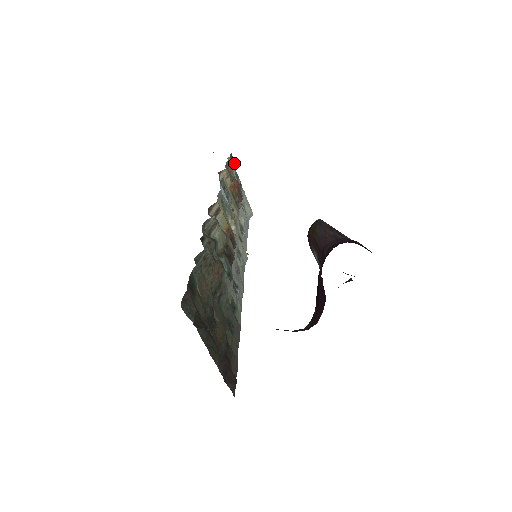
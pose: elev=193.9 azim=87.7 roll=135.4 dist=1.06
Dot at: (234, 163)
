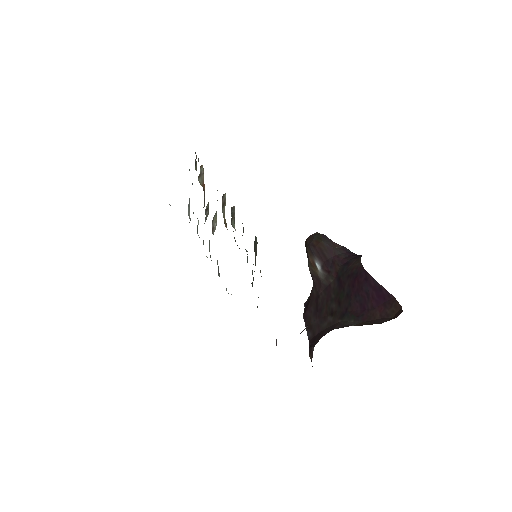
Dot at: (195, 162)
